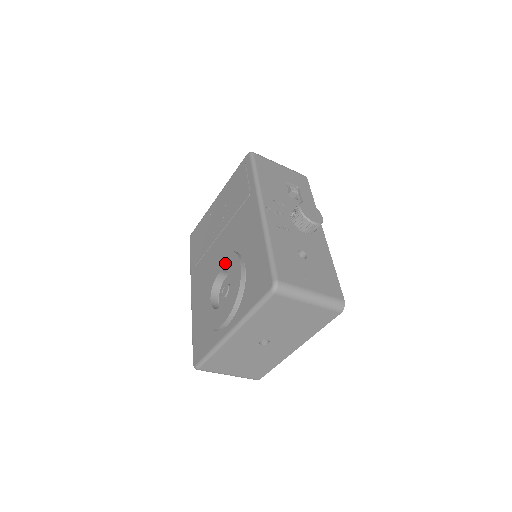
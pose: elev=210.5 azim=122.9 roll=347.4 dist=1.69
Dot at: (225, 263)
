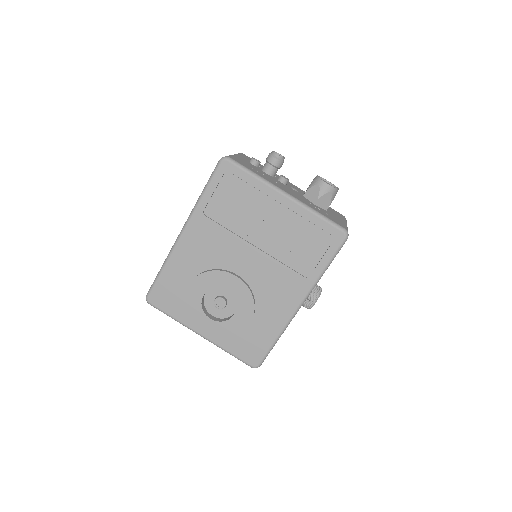
Dot at: (240, 296)
